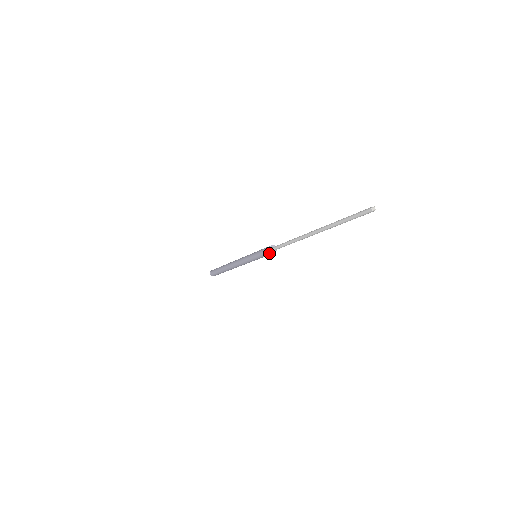
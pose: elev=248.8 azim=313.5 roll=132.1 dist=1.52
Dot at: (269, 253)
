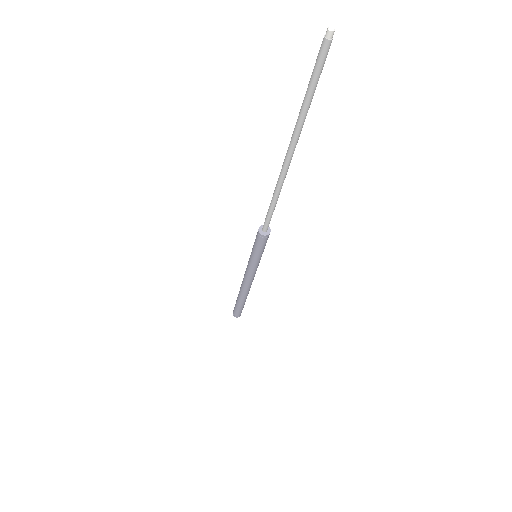
Dot at: (263, 239)
